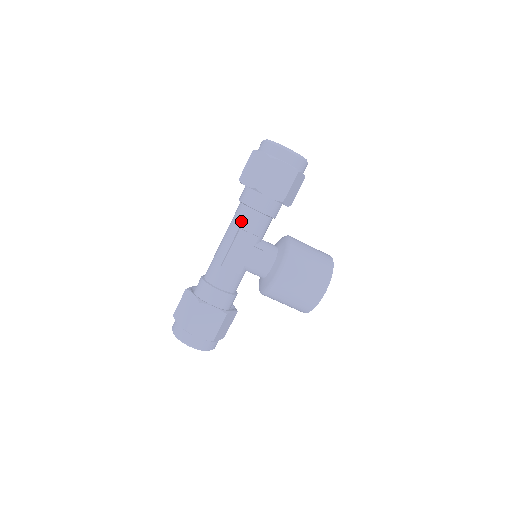
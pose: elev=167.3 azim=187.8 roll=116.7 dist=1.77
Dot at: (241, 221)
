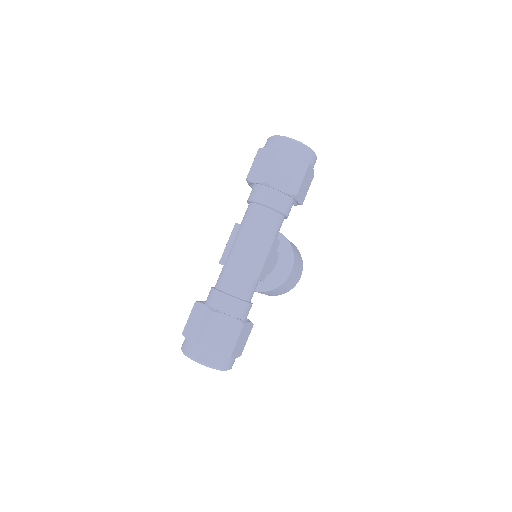
Dot at: (271, 228)
